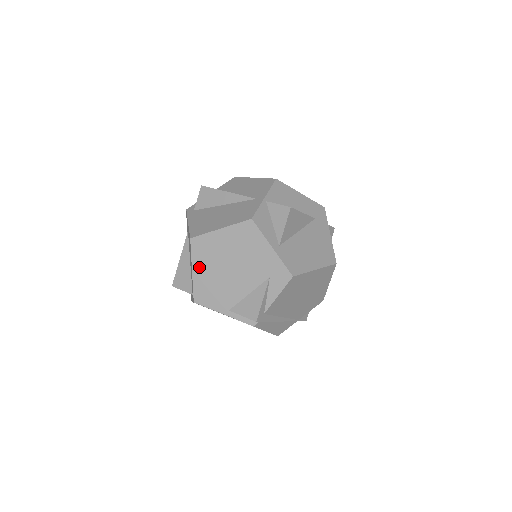
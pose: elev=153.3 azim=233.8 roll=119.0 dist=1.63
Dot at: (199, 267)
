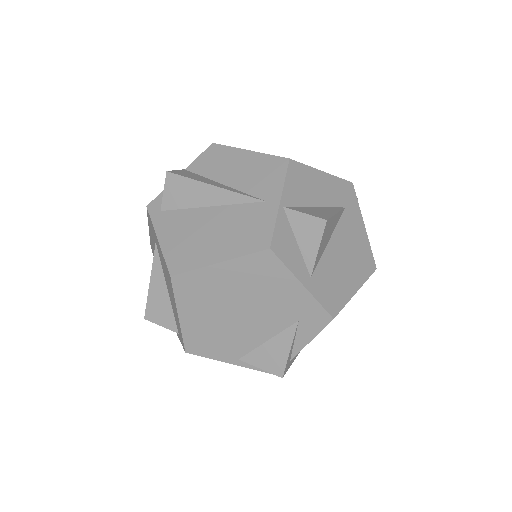
Dot at: (189, 312)
